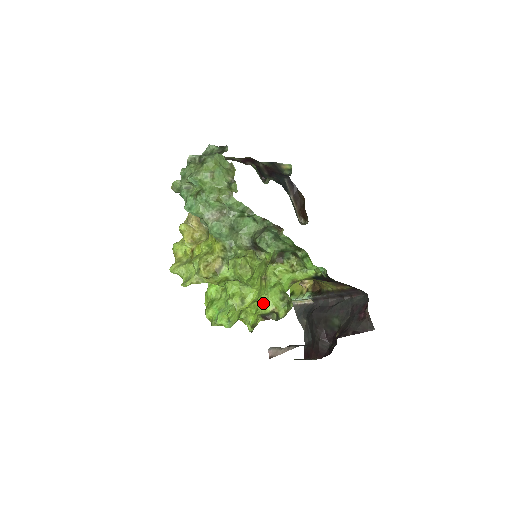
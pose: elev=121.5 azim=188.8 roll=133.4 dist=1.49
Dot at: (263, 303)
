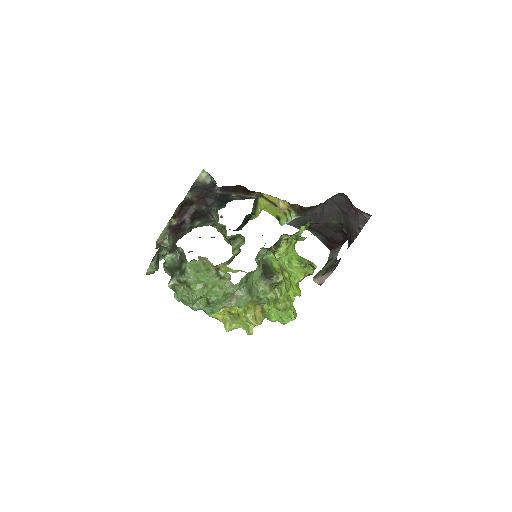
Dot at: (294, 279)
